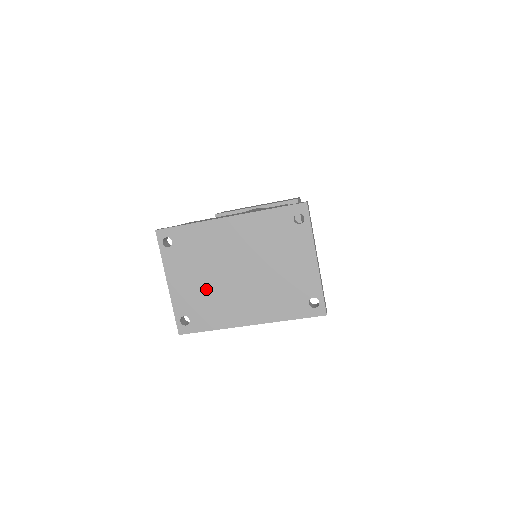
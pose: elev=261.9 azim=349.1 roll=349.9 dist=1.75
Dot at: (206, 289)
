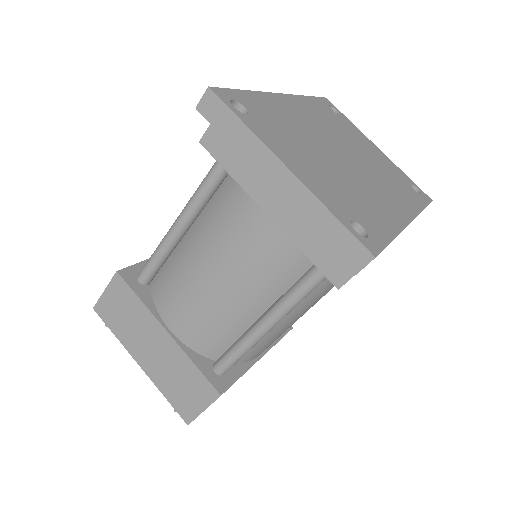
Dot at: (336, 176)
